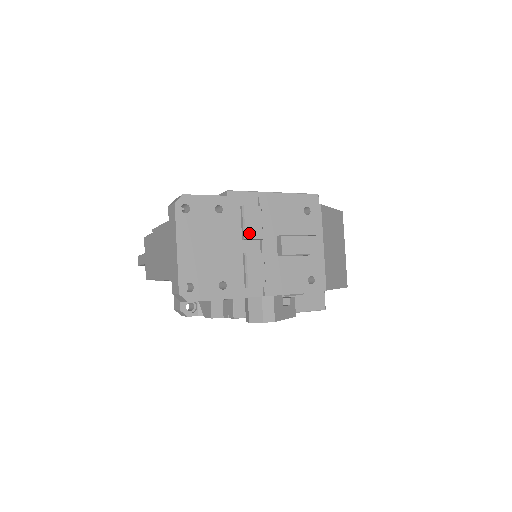
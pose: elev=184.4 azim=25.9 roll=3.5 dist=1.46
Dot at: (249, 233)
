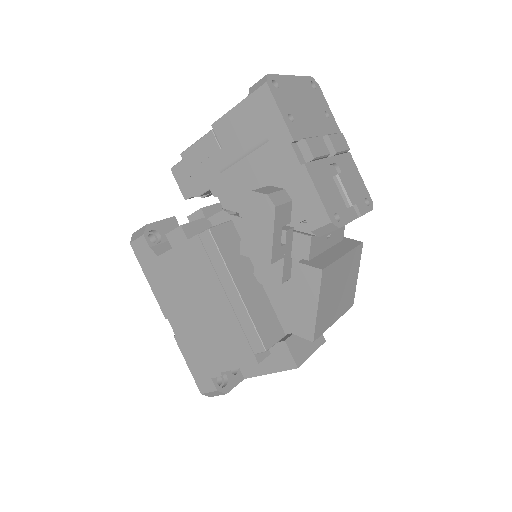
Dot at: (332, 138)
